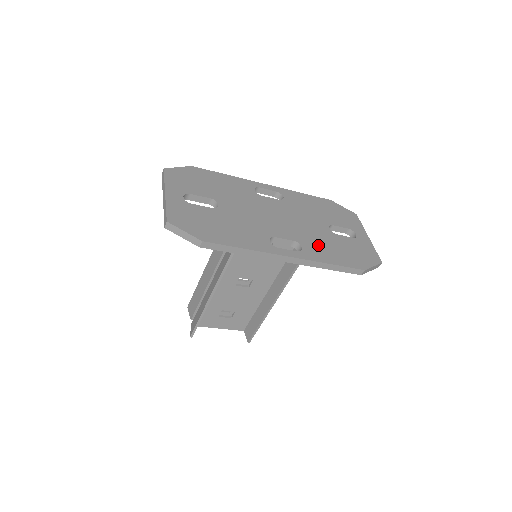
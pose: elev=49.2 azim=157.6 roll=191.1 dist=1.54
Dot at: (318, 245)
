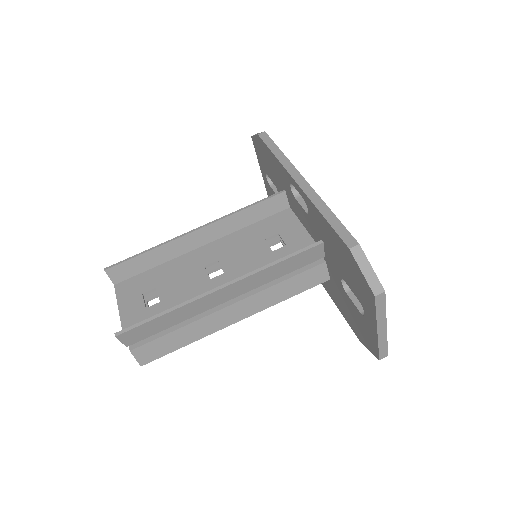
Dot at: occluded
